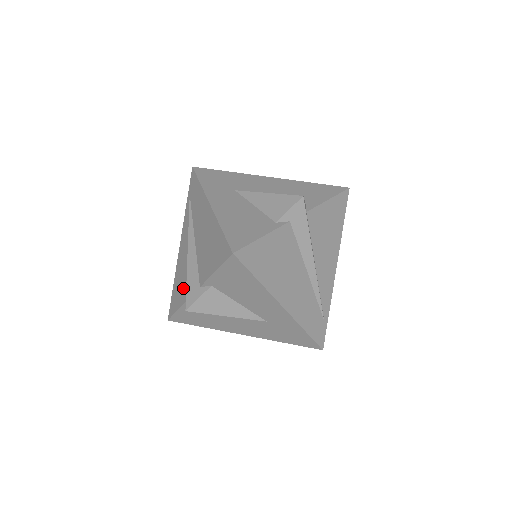
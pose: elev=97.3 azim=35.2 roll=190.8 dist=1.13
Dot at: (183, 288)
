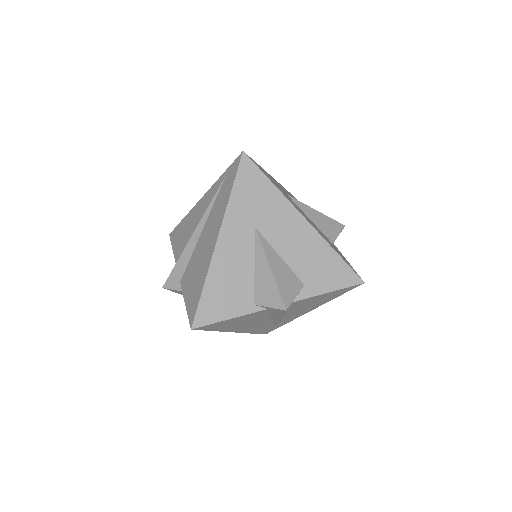
Dot at: (180, 246)
